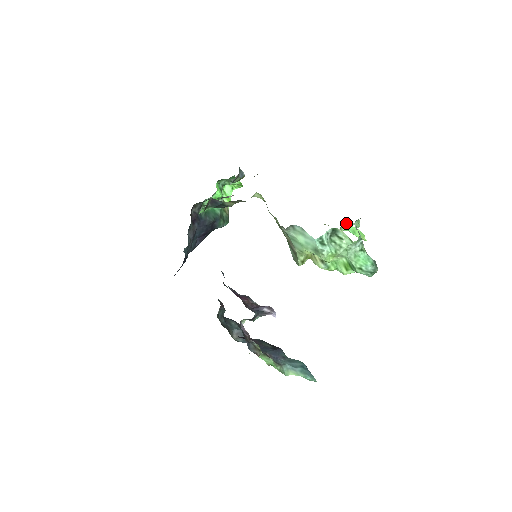
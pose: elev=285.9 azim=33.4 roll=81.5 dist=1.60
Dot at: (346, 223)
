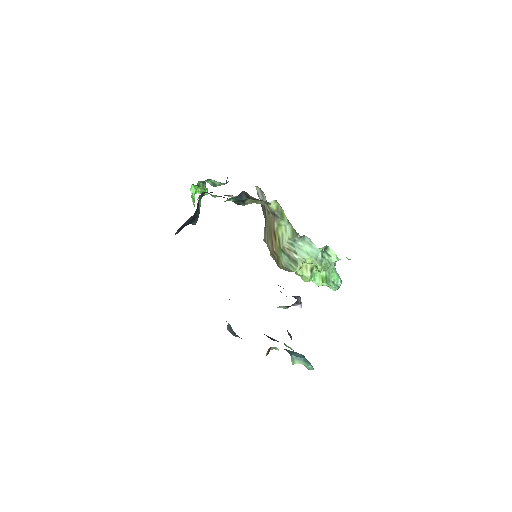
Dot at: occluded
